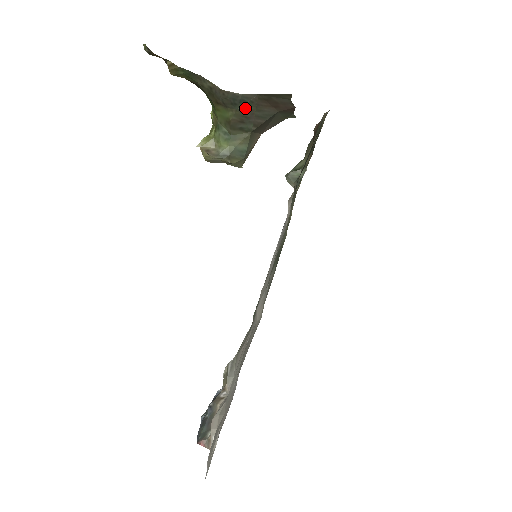
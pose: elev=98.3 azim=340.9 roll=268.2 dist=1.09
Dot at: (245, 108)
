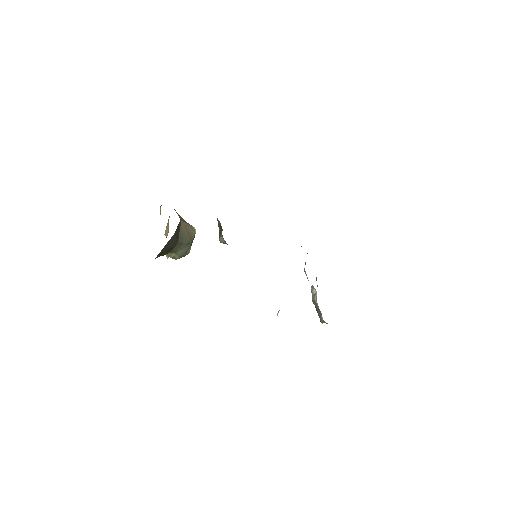
Dot at: (162, 254)
